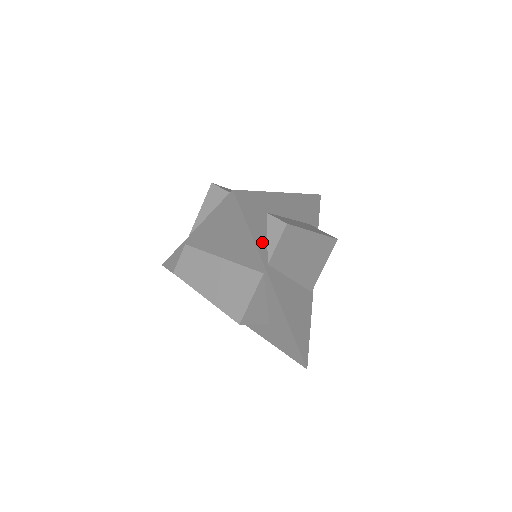
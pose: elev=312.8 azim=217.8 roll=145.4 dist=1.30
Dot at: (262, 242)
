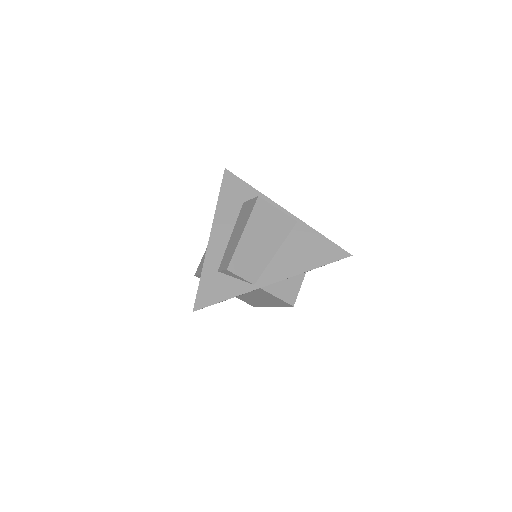
Dot at: (237, 286)
